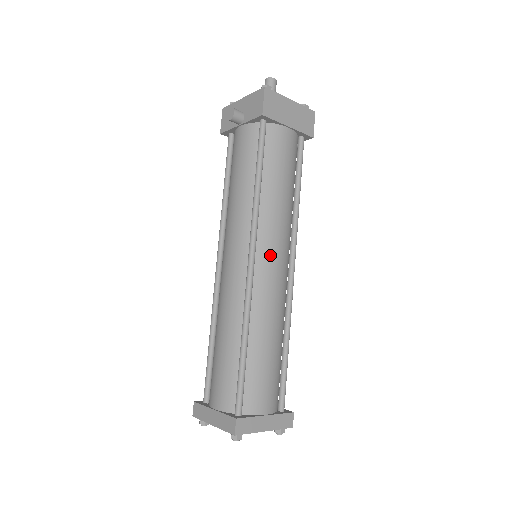
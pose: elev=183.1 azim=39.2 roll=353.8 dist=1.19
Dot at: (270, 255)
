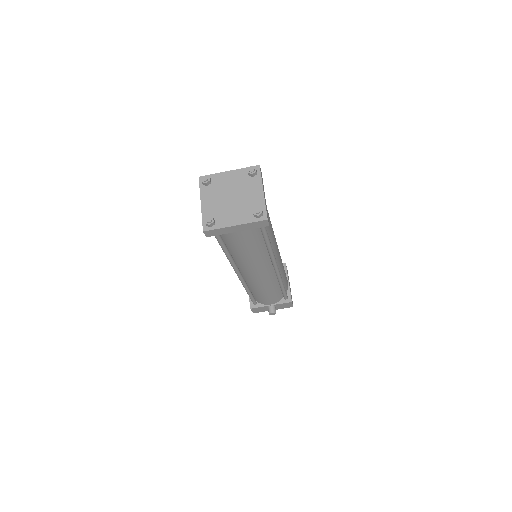
Dot at: occluded
